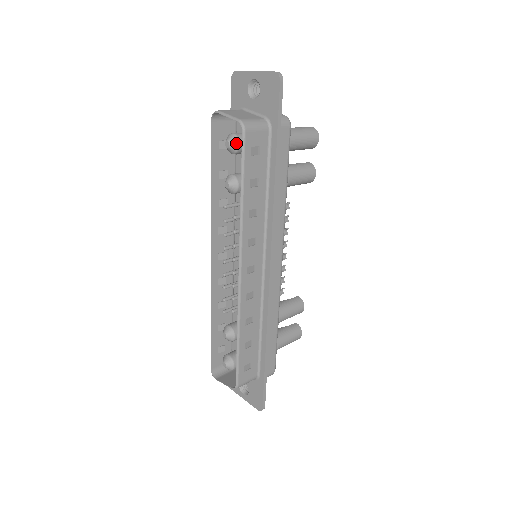
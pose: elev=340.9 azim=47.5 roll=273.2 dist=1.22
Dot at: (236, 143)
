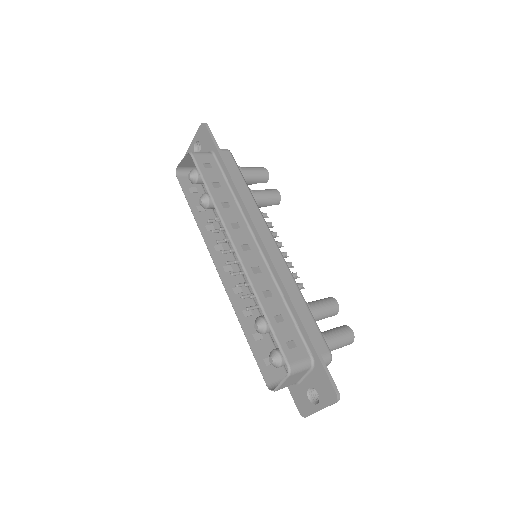
Dot at: (194, 172)
